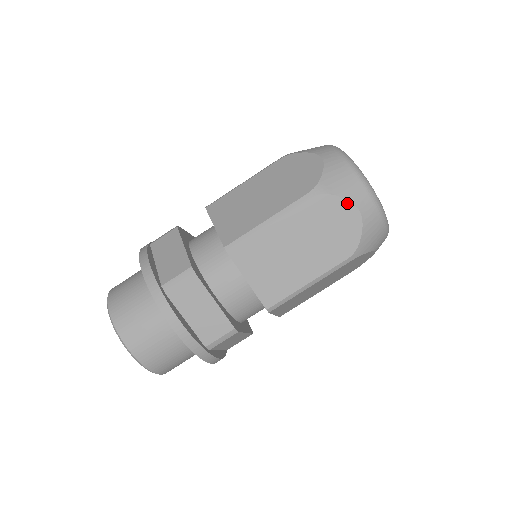
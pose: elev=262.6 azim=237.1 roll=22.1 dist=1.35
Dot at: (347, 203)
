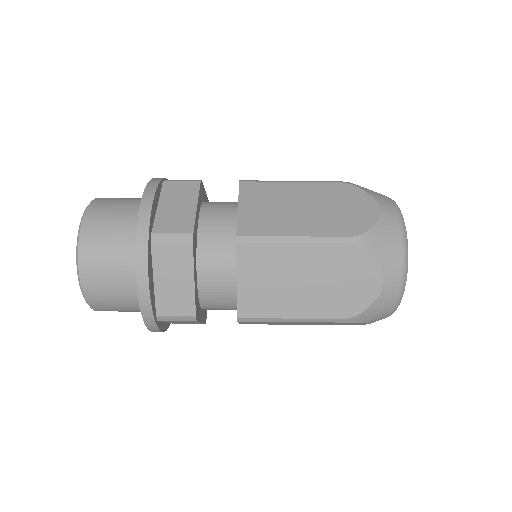
Dot at: (378, 269)
